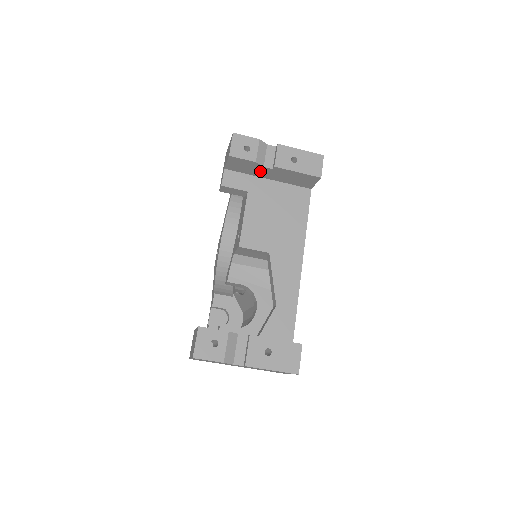
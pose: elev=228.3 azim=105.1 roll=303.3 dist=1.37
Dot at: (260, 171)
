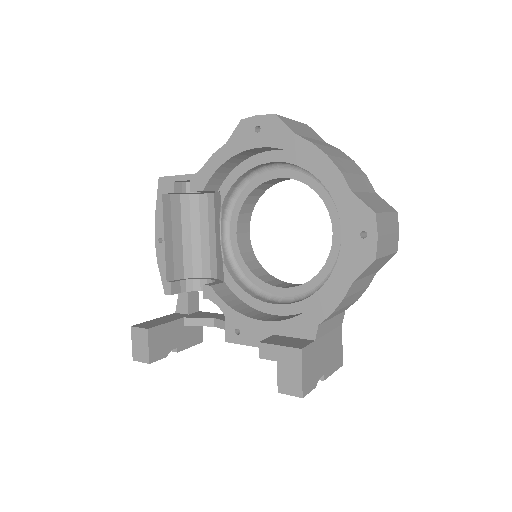
Dot at: occluded
